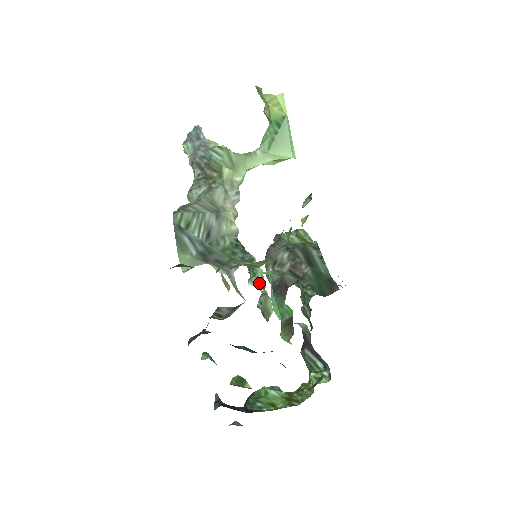
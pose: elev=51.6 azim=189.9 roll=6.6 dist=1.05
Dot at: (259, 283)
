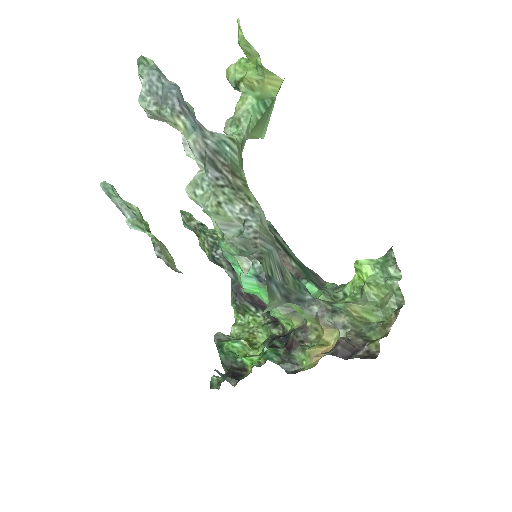
Dot at: (143, 226)
